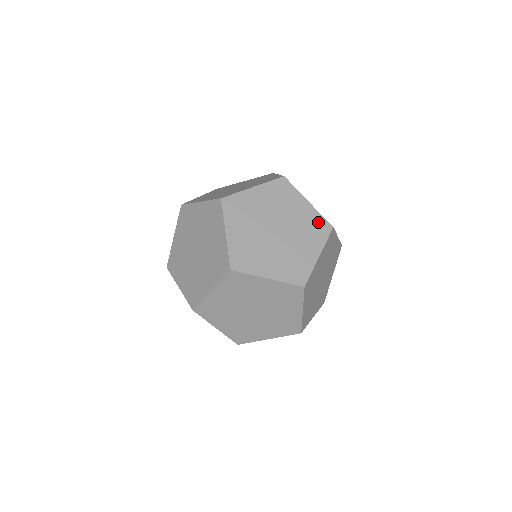
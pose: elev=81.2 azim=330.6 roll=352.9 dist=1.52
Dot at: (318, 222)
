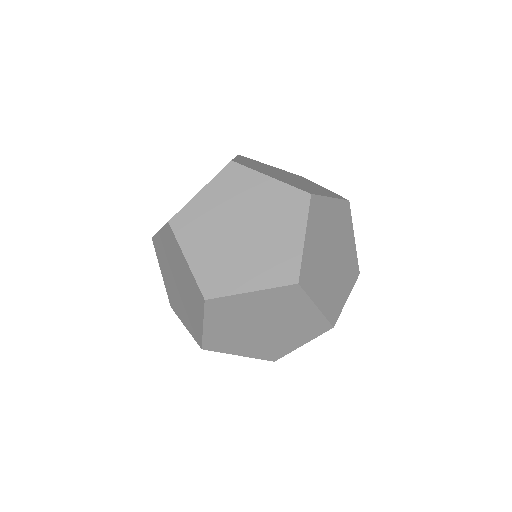
Dot at: (290, 196)
